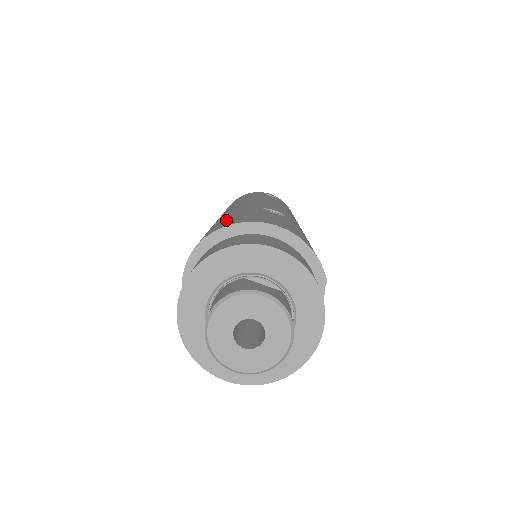
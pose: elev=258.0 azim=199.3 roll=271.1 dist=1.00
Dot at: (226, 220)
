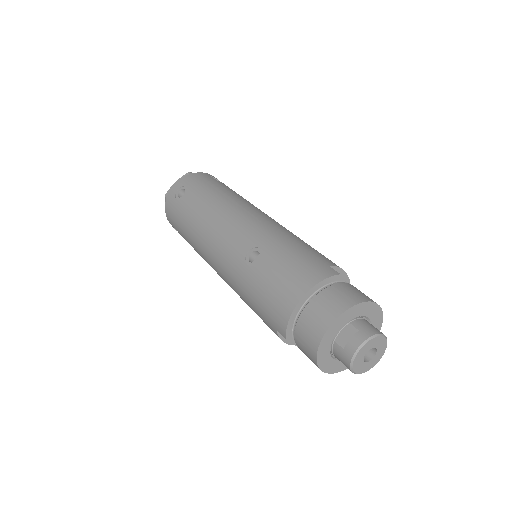
Dot at: (265, 309)
